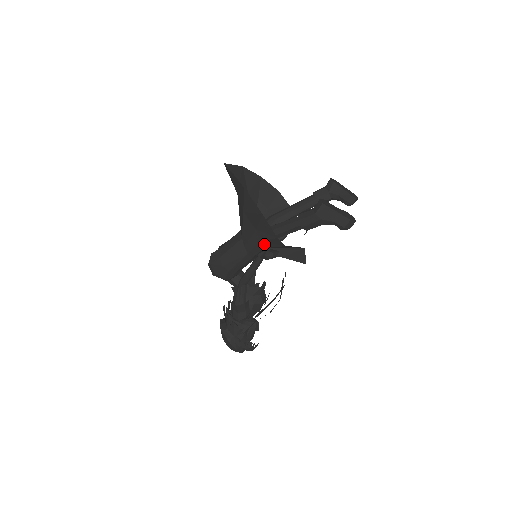
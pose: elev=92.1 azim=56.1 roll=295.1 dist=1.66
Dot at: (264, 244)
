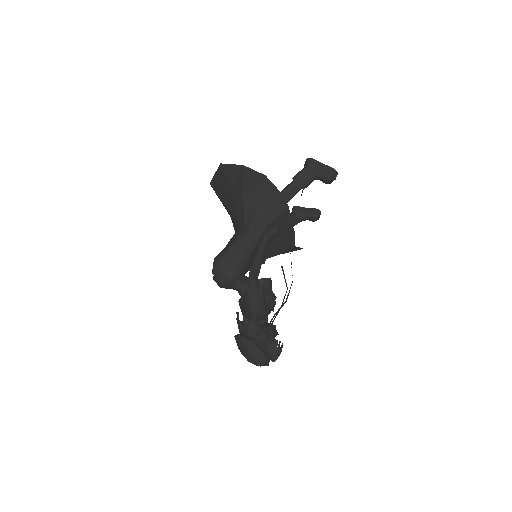
Dot at: (268, 216)
